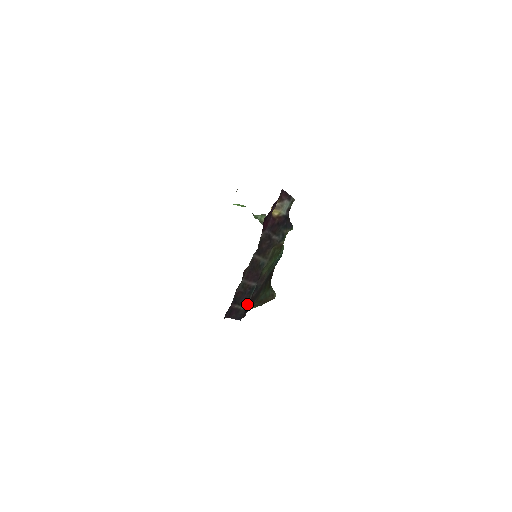
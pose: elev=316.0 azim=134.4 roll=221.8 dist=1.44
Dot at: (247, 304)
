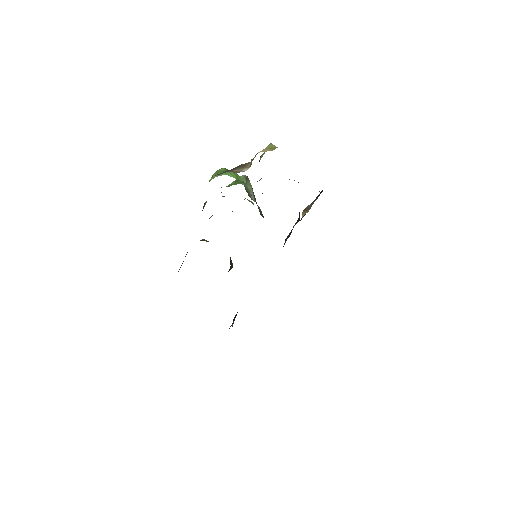
Dot at: occluded
